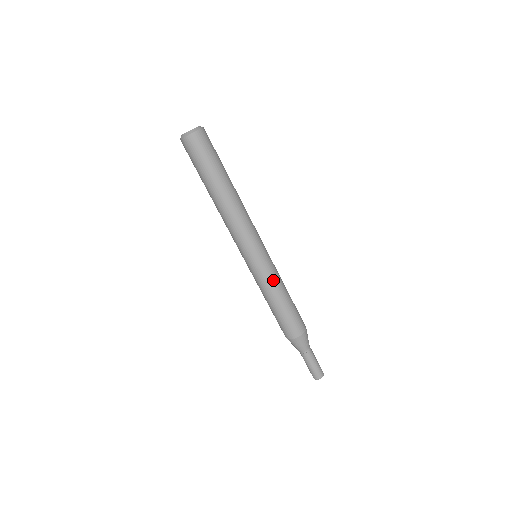
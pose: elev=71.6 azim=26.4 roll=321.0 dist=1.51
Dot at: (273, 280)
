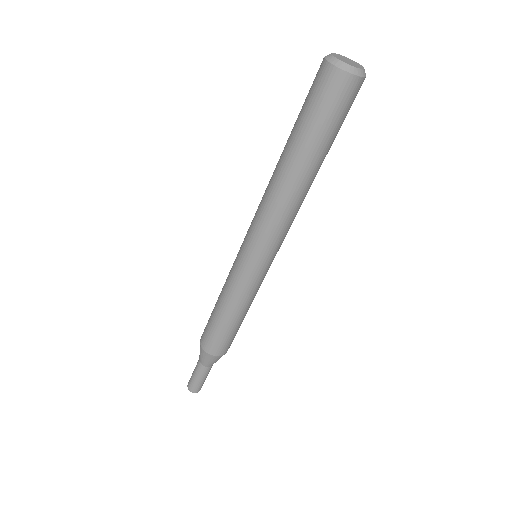
Dot at: (252, 295)
